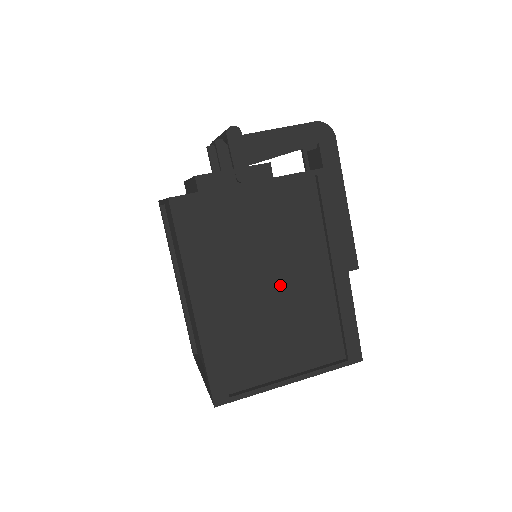
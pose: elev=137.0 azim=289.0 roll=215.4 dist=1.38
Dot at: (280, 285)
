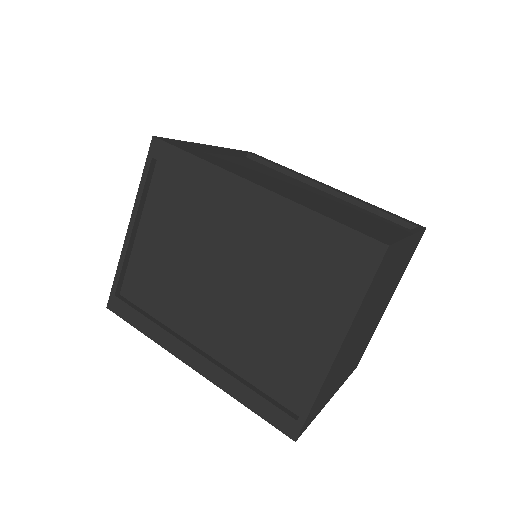
Dot at: (304, 193)
